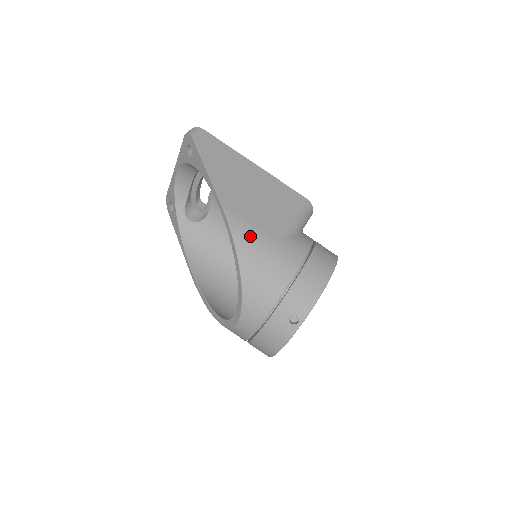
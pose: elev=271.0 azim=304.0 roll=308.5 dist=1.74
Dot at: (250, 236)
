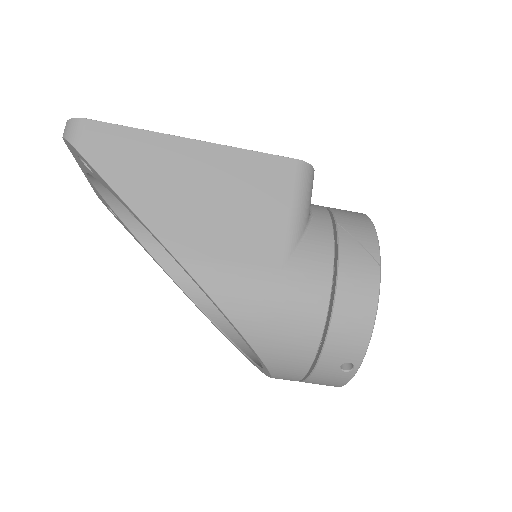
Dot at: (239, 288)
